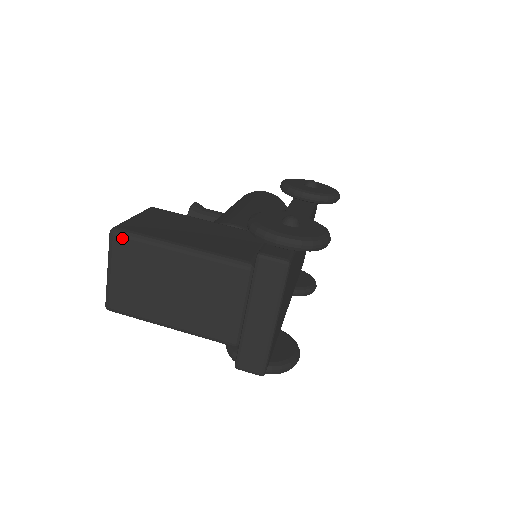
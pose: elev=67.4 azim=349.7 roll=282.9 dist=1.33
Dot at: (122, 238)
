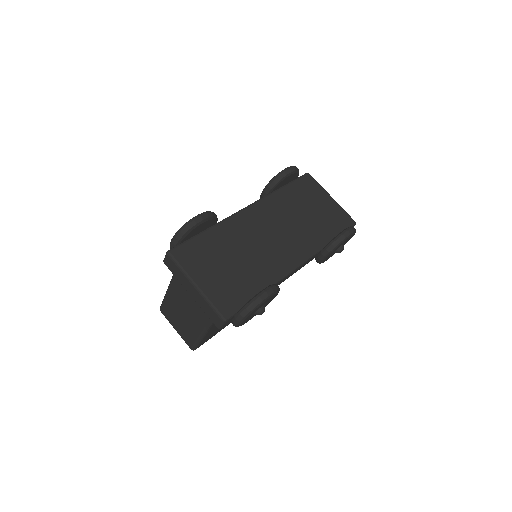
Dot at: (162, 309)
